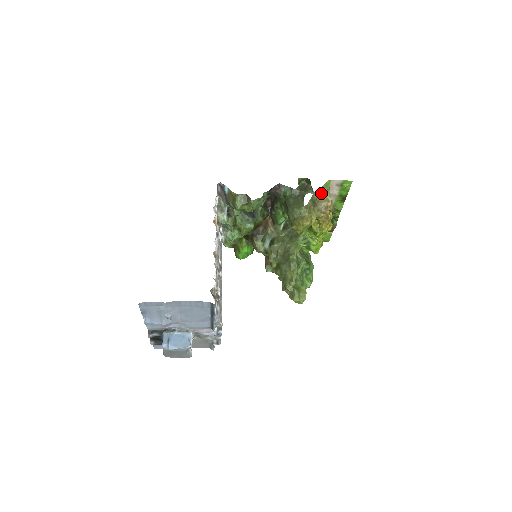
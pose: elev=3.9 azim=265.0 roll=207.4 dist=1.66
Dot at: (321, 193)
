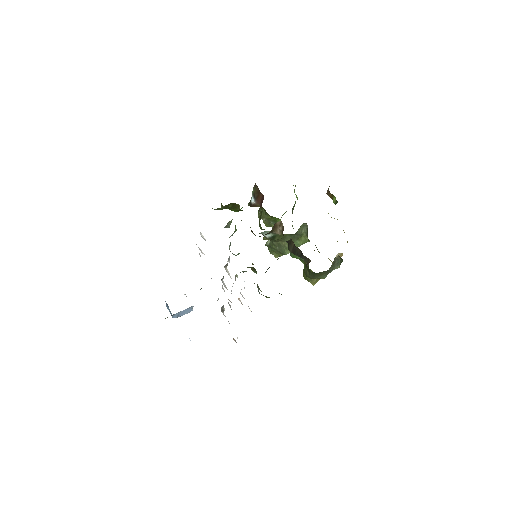
Dot at: occluded
